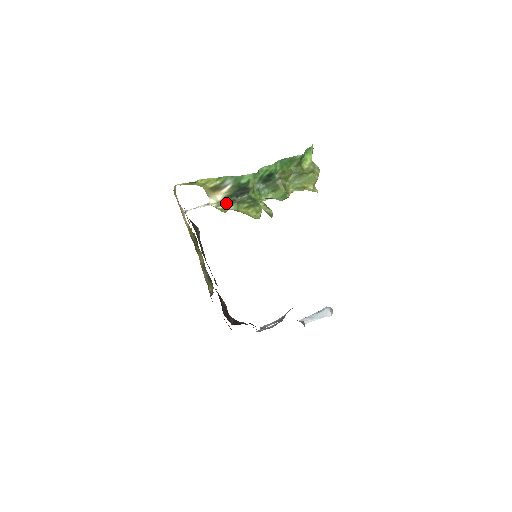
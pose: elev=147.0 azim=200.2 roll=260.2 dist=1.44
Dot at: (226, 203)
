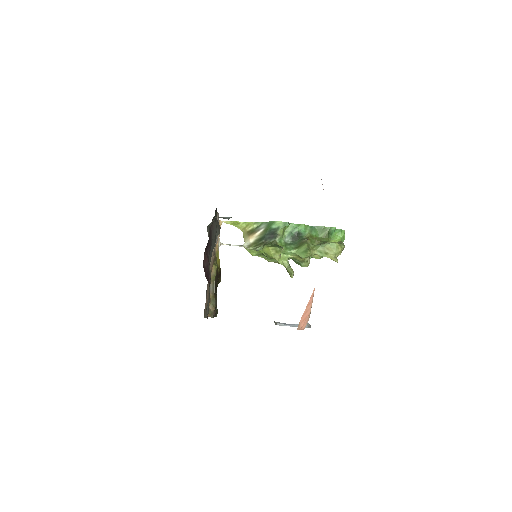
Dot at: (255, 246)
